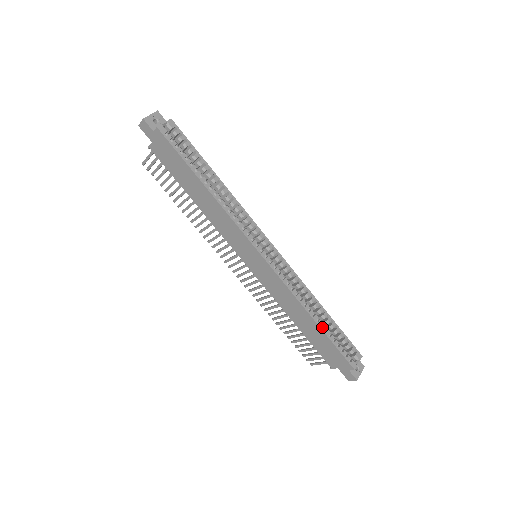
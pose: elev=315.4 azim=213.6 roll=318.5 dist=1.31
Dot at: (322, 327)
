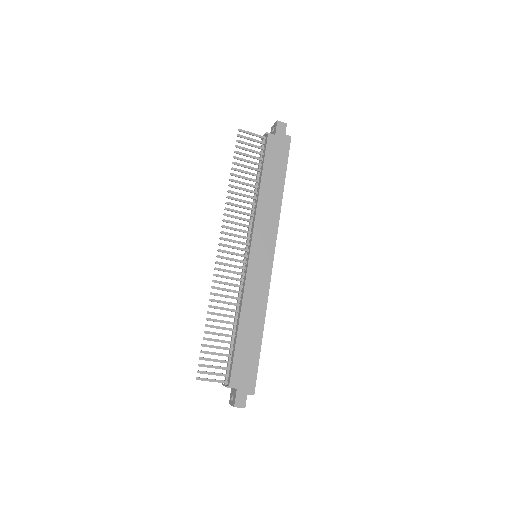
Dot at: (261, 342)
